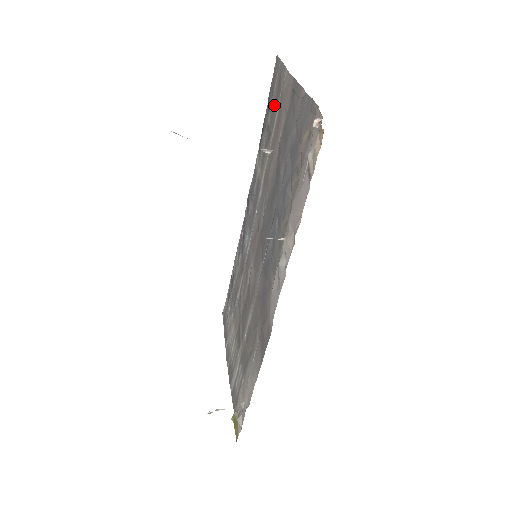
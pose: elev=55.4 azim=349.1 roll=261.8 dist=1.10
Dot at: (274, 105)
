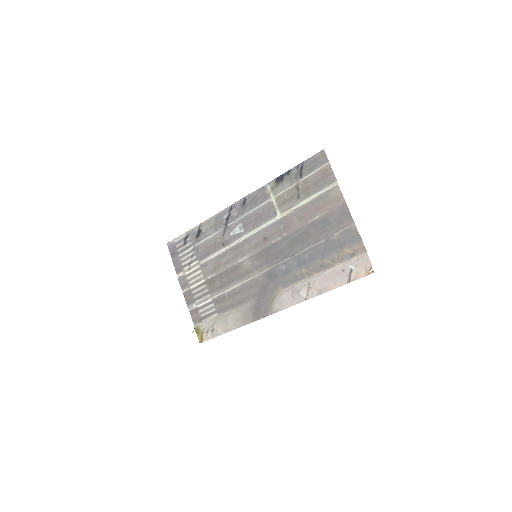
Dot at: (311, 184)
